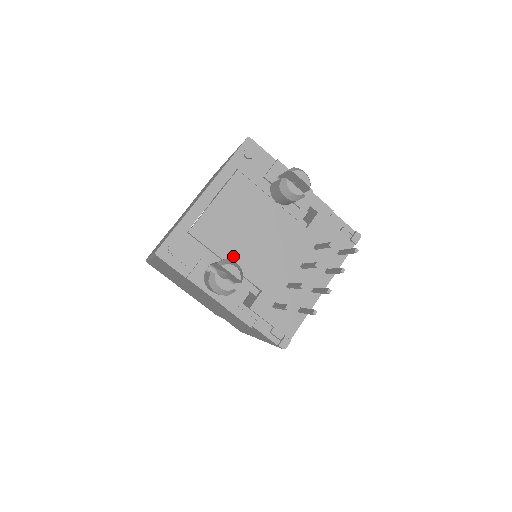
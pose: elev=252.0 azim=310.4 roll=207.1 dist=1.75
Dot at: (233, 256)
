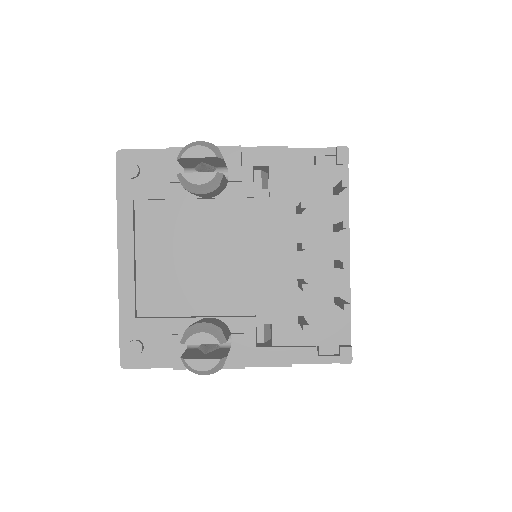
Dot at: (207, 303)
